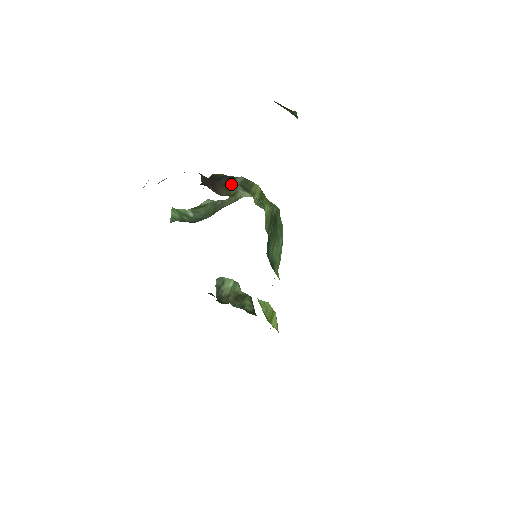
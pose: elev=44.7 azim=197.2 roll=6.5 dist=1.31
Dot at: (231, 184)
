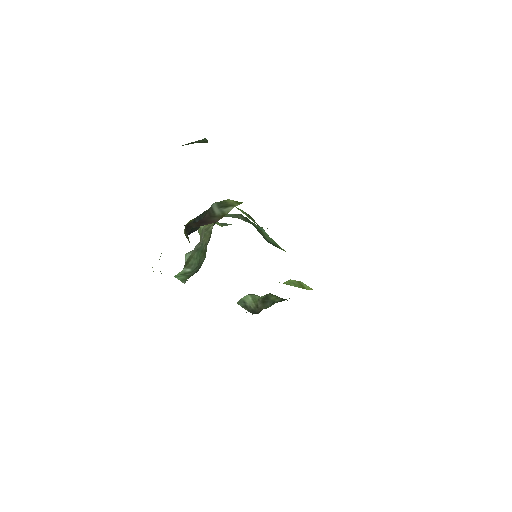
Dot at: (213, 212)
